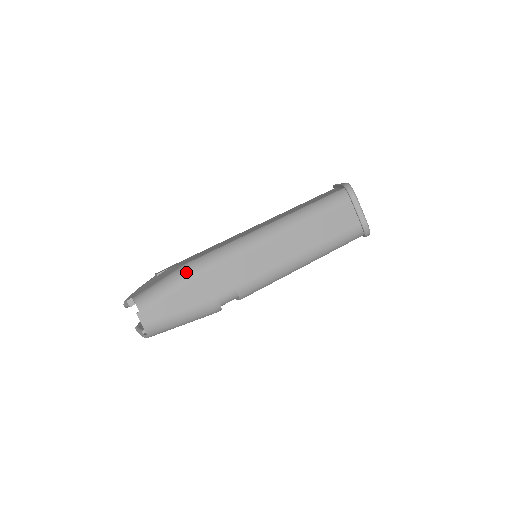
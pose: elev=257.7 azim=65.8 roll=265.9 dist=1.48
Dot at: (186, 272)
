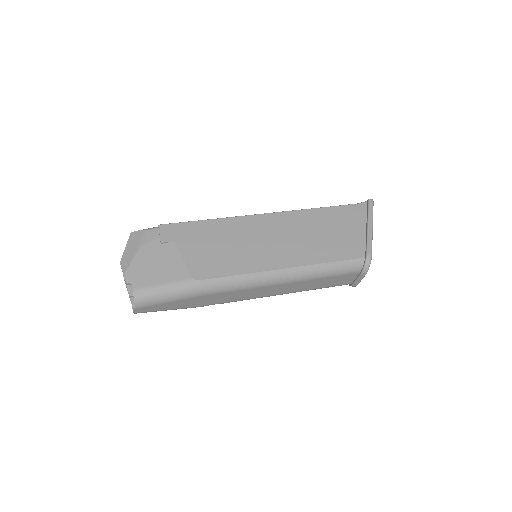
Dot at: (189, 291)
